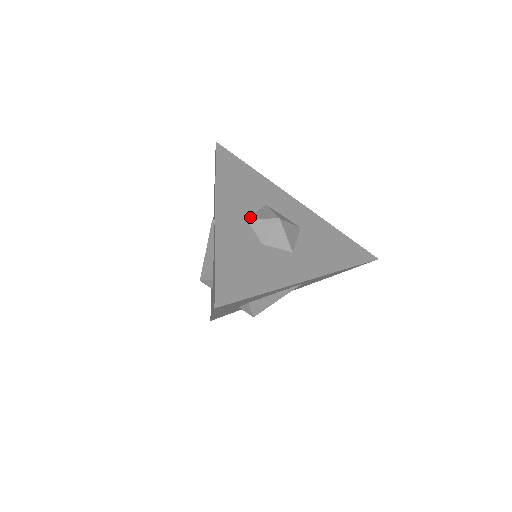
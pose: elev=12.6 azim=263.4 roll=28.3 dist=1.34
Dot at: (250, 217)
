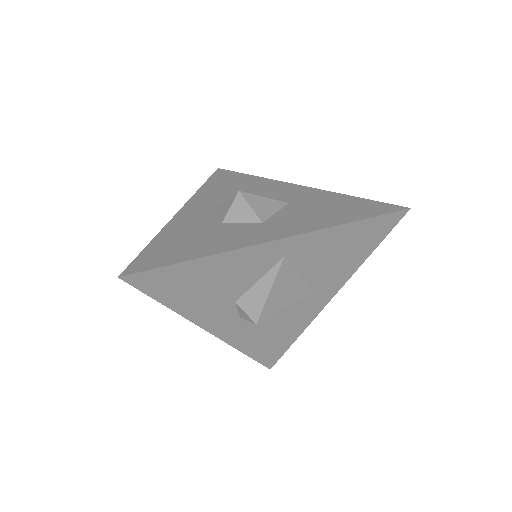
Dot at: occluded
